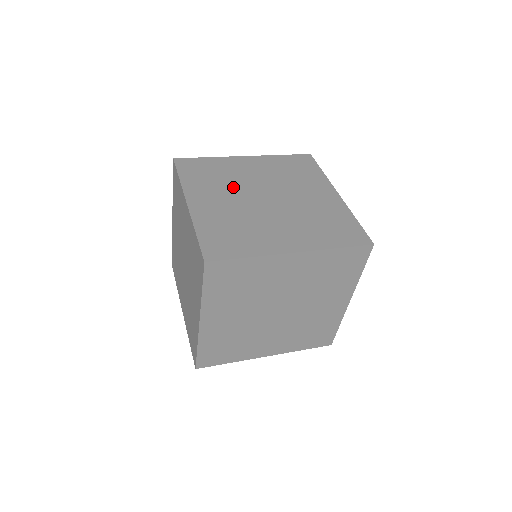
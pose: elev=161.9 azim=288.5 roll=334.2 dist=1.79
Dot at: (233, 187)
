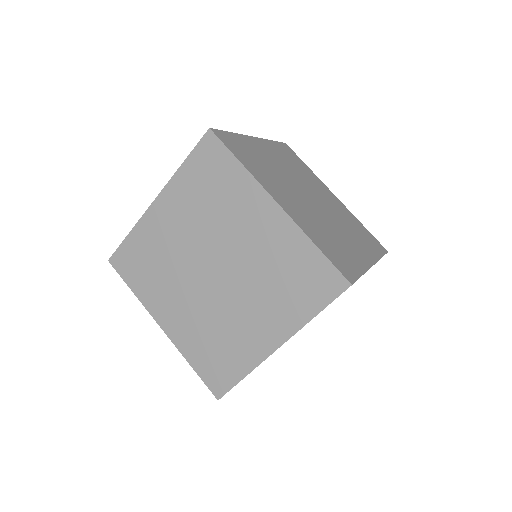
Dot at: (284, 181)
